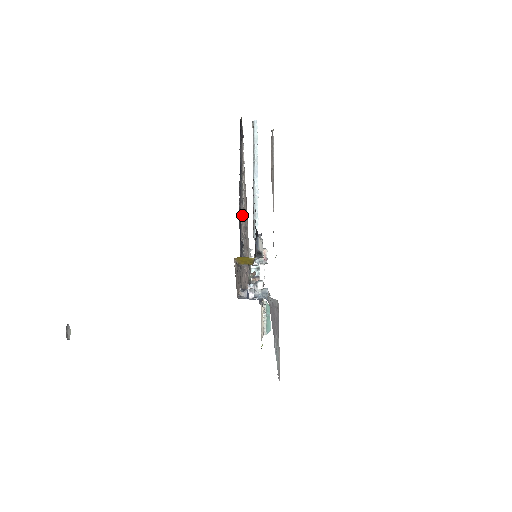
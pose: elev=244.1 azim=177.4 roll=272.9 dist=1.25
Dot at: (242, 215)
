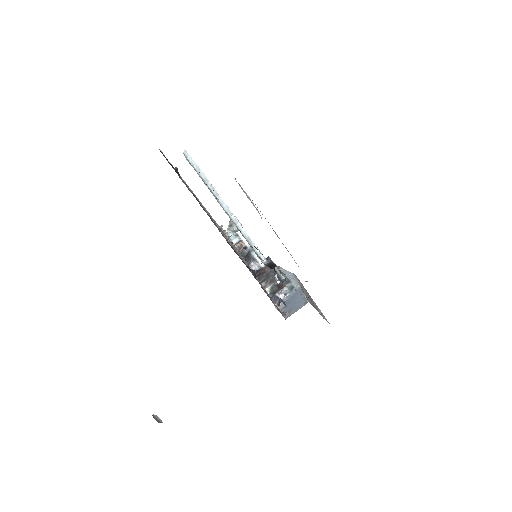
Dot at: occluded
